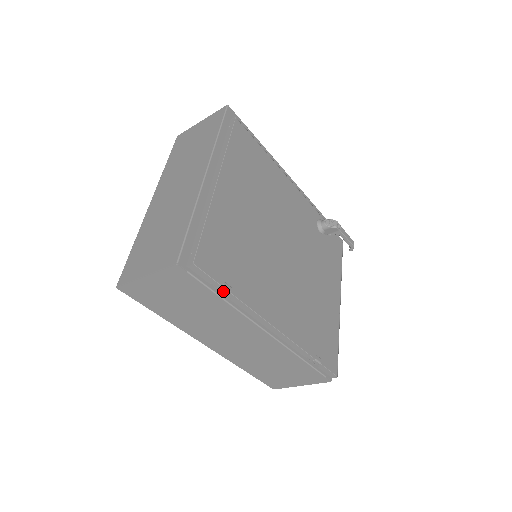
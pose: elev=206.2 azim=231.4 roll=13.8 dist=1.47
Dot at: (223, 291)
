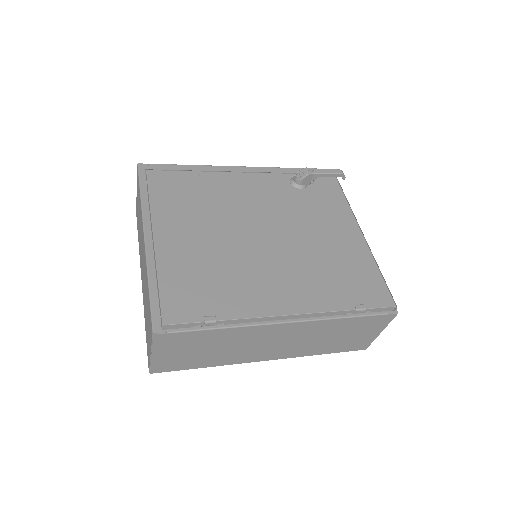
Dot at: (210, 324)
